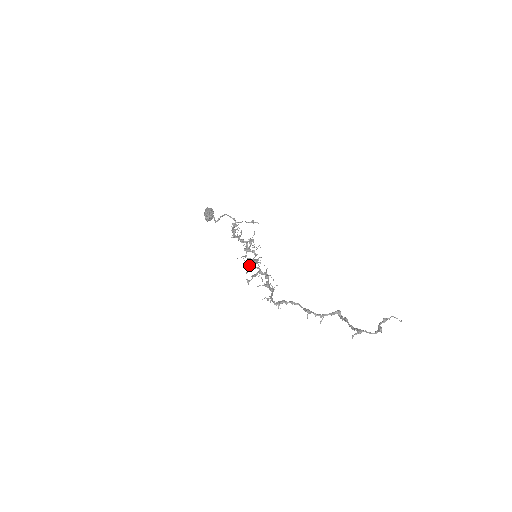
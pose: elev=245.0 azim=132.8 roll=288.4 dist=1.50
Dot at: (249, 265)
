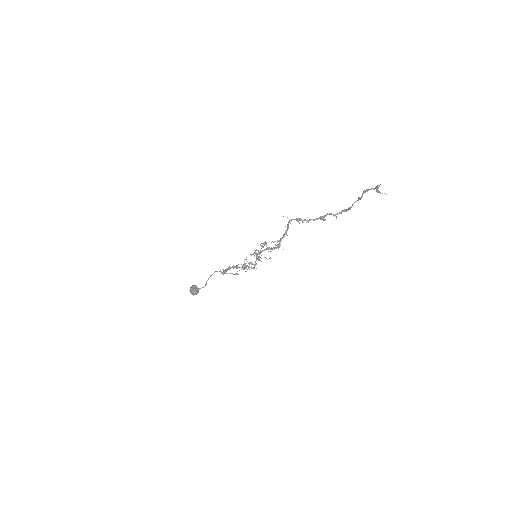
Dot at: (255, 254)
